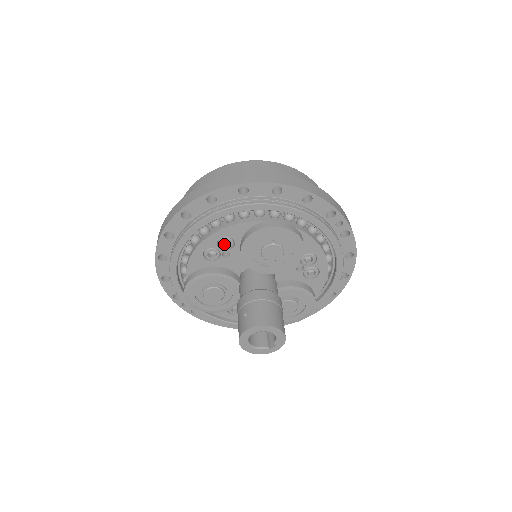
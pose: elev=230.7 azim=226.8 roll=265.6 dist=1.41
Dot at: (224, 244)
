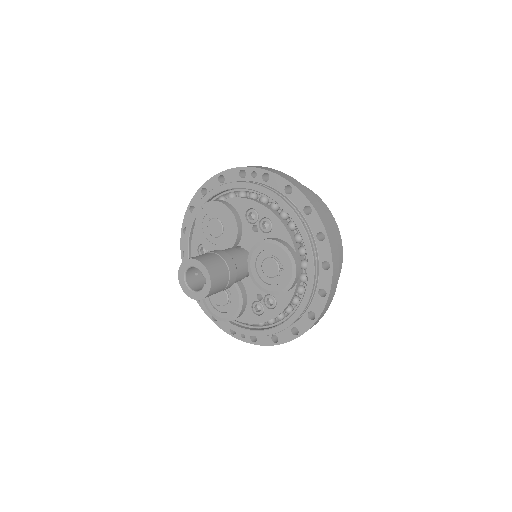
Dot at: occluded
